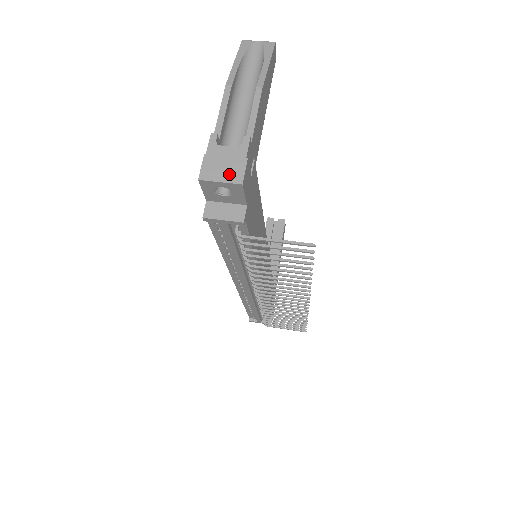
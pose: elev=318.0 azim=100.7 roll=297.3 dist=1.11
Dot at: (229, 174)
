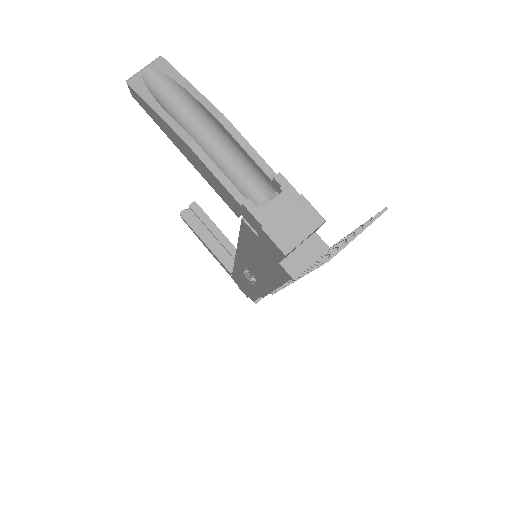
Dot at: (304, 224)
